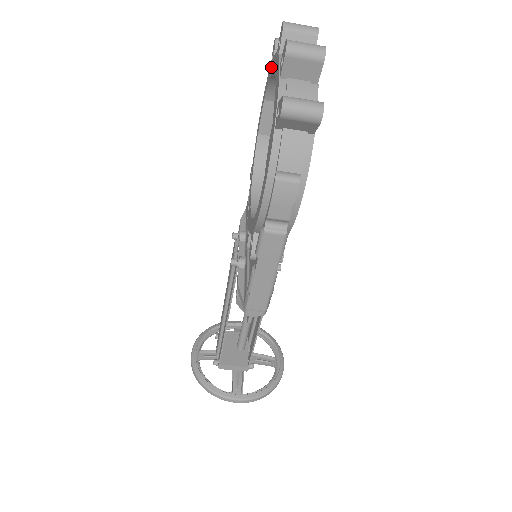
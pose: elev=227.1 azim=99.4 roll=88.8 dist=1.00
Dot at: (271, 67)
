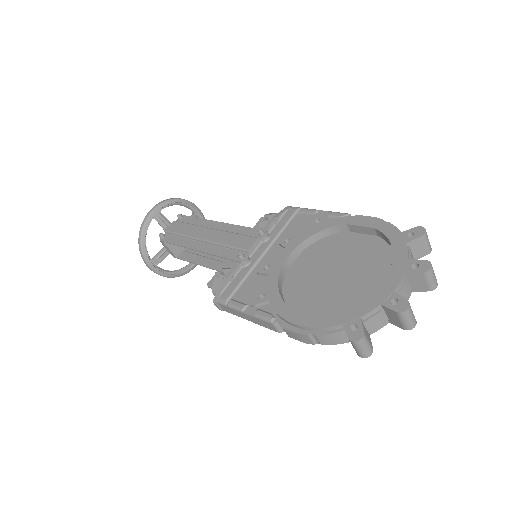
Dot at: (399, 243)
